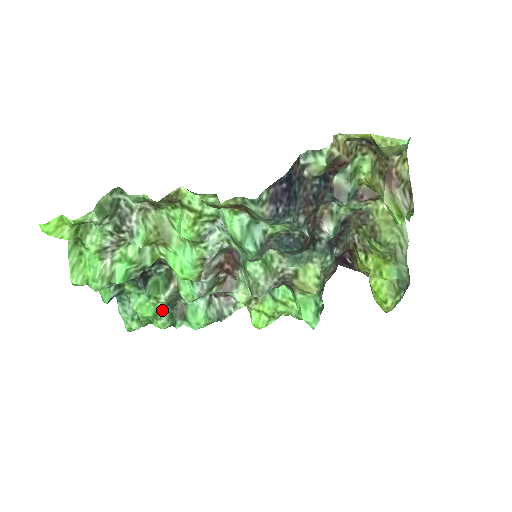
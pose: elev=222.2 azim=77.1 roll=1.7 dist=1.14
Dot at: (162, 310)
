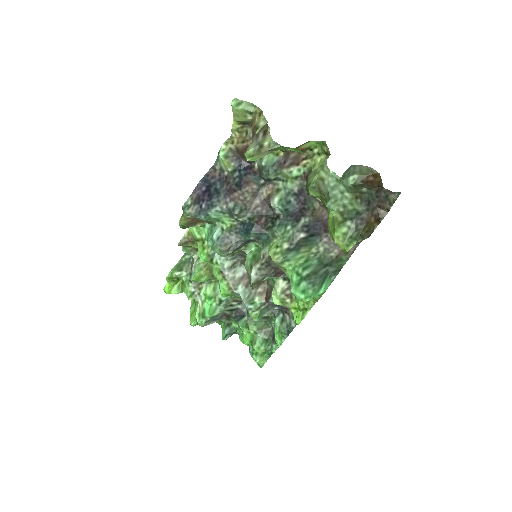
Dot at: (256, 337)
